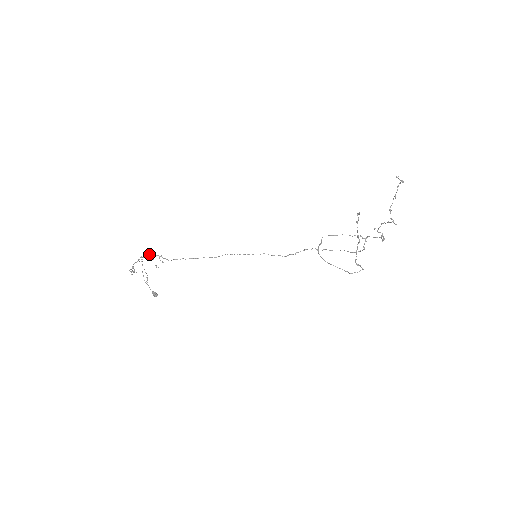
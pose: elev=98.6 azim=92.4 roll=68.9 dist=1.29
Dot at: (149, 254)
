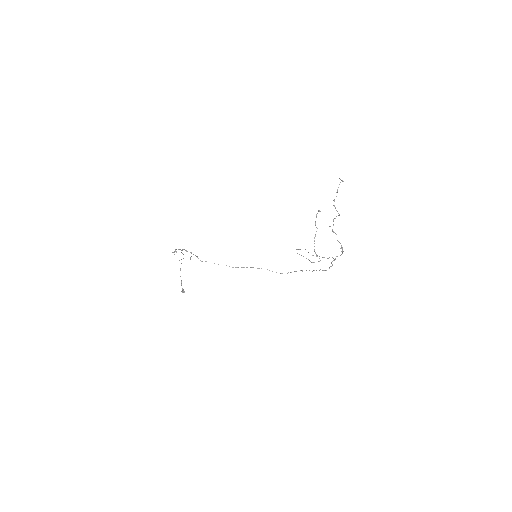
Dot at: occluded
